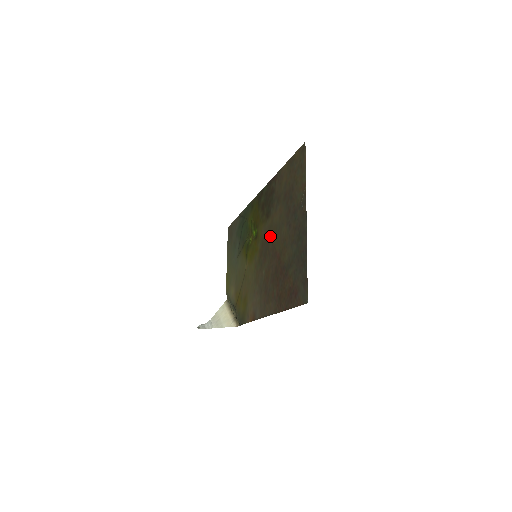
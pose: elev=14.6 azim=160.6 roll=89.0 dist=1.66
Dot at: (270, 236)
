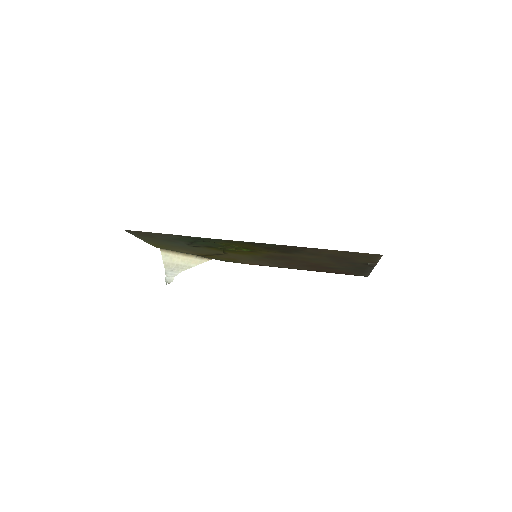
Dot at: (294, 258)
